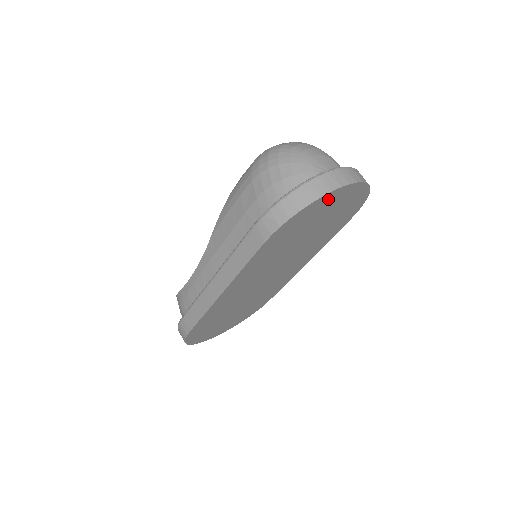
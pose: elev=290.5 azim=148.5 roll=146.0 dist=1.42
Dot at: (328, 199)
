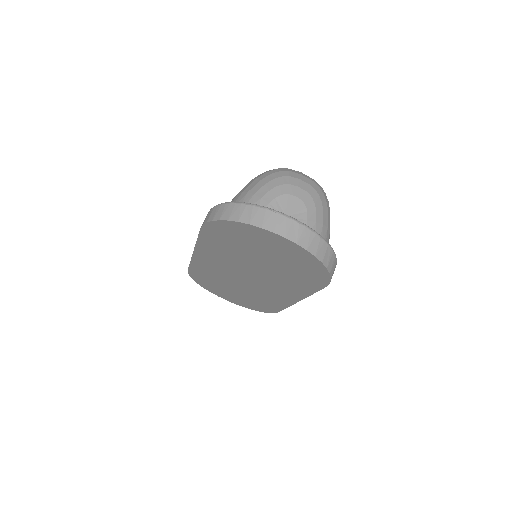
Dot at: (254, 232)
